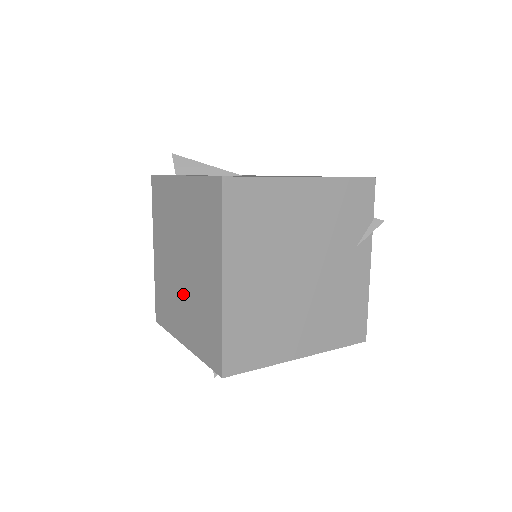
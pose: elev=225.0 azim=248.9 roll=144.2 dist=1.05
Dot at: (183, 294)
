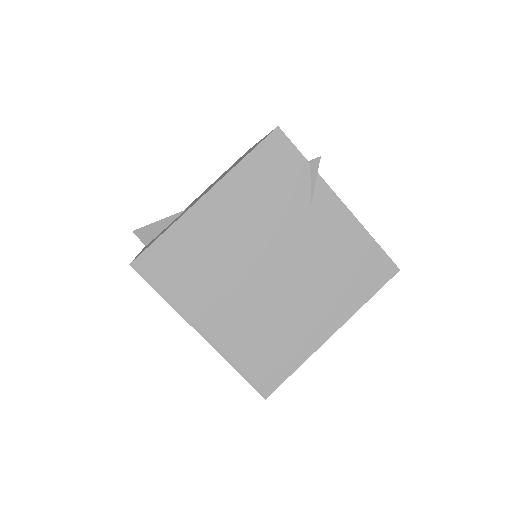
Dot at: occluded
